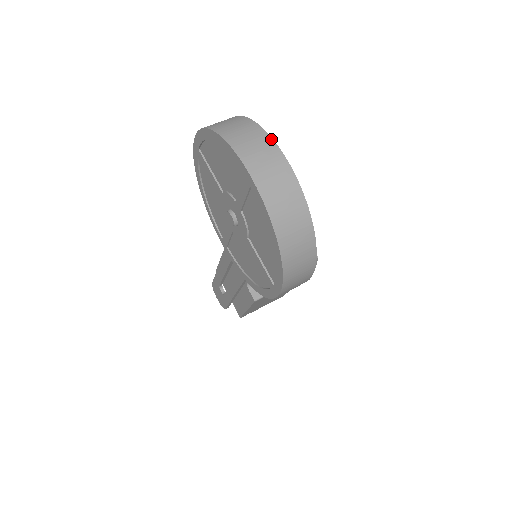
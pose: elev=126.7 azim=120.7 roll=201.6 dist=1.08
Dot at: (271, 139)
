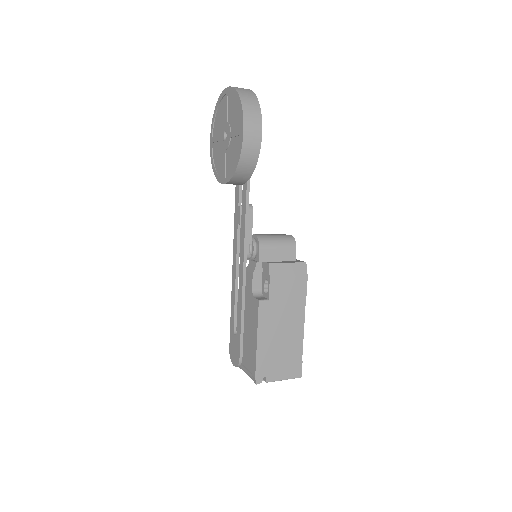
Dot at: occluded
